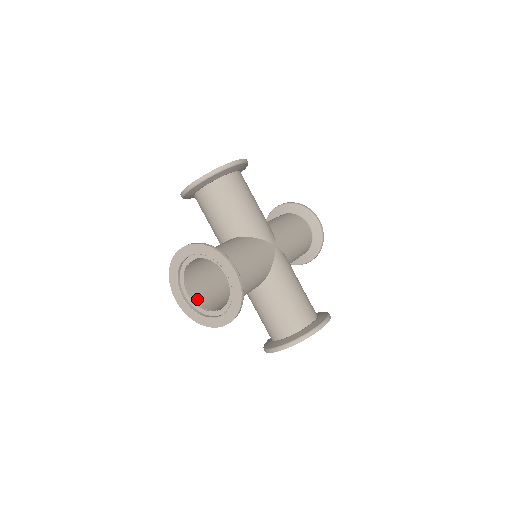
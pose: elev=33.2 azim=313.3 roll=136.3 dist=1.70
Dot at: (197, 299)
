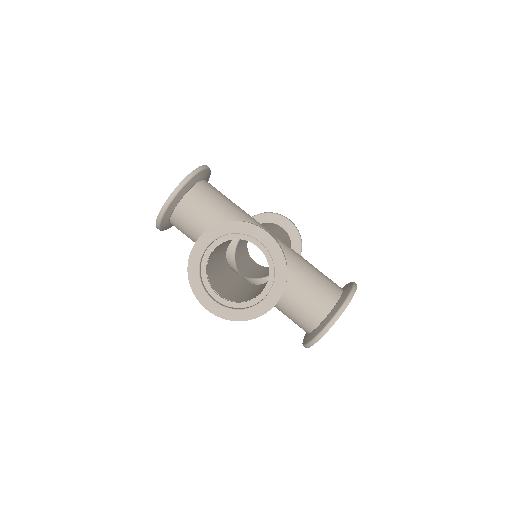
Dot at: occluded
